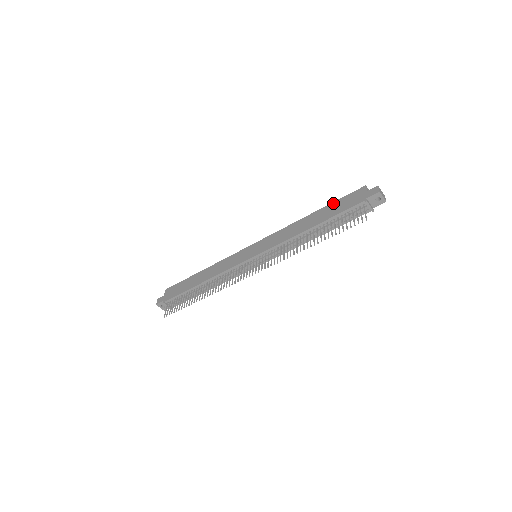
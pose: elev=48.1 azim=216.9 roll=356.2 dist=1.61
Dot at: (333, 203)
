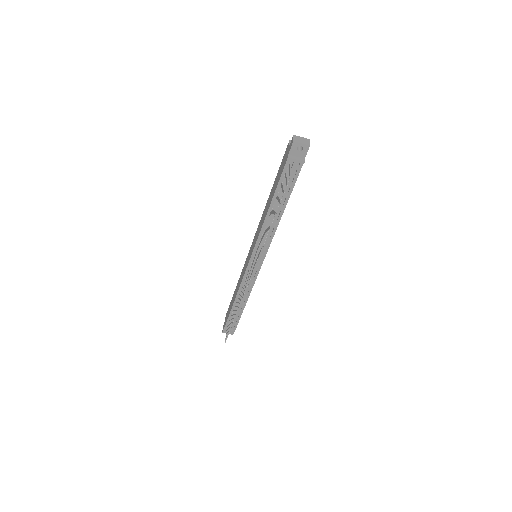
Dot at: (277, 174)
